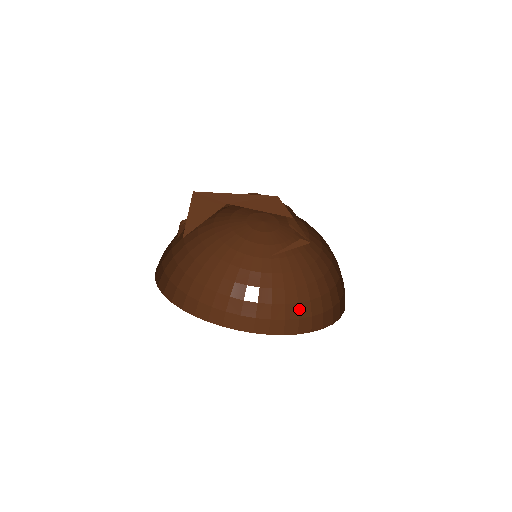
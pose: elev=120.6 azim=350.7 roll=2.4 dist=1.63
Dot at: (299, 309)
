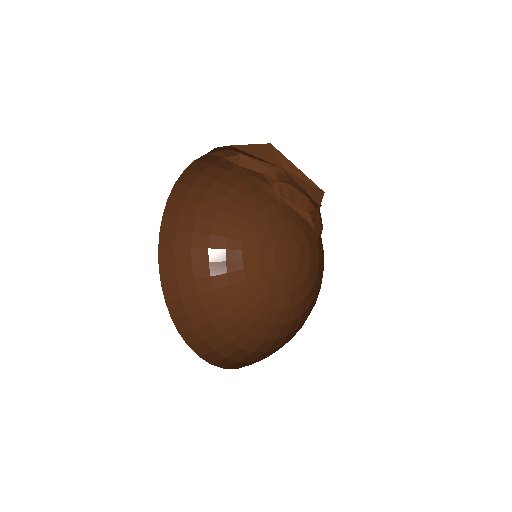
Dot at: (236, 352)
